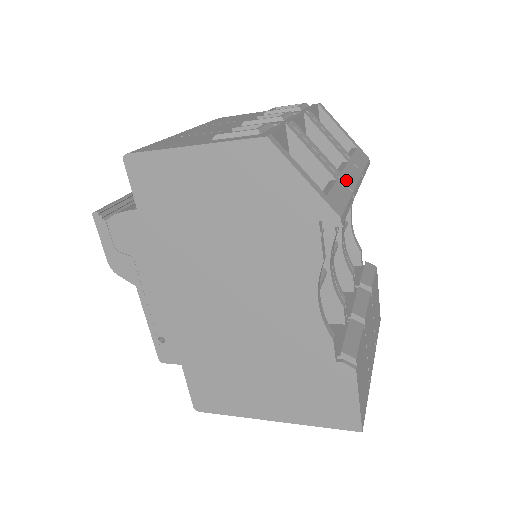
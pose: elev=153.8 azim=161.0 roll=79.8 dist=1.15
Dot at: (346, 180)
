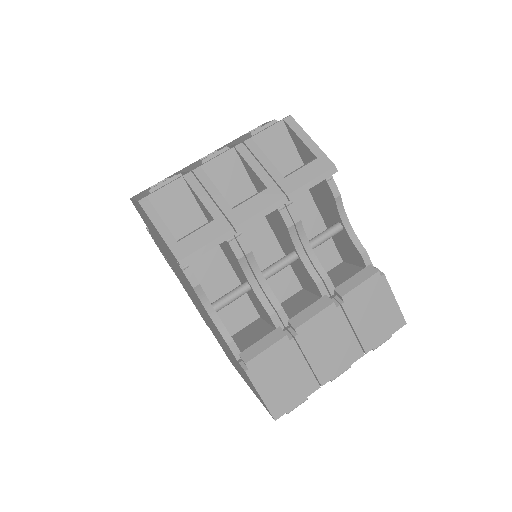
Dot at: (235, 215)
